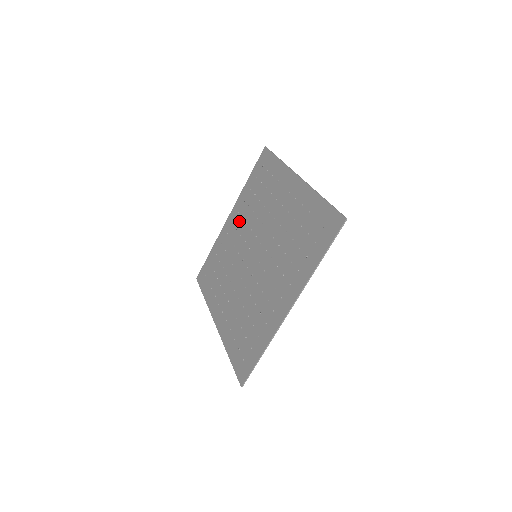
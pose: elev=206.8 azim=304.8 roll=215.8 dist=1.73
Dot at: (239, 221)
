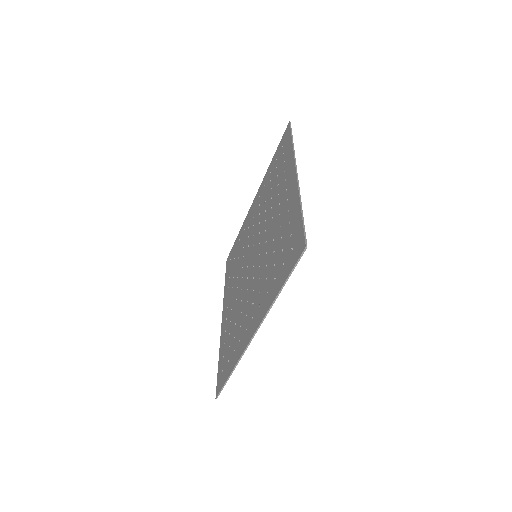
Dot at: (257, 208)
